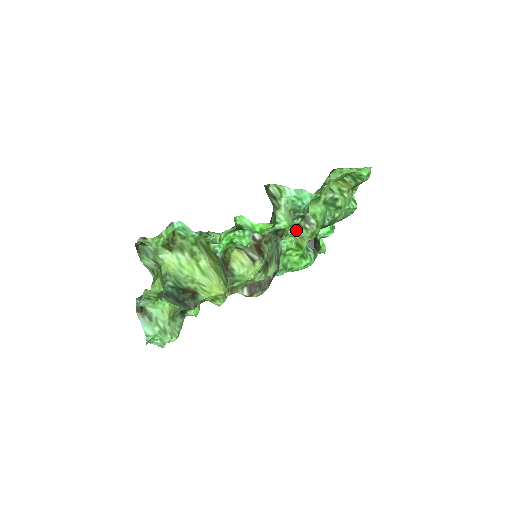
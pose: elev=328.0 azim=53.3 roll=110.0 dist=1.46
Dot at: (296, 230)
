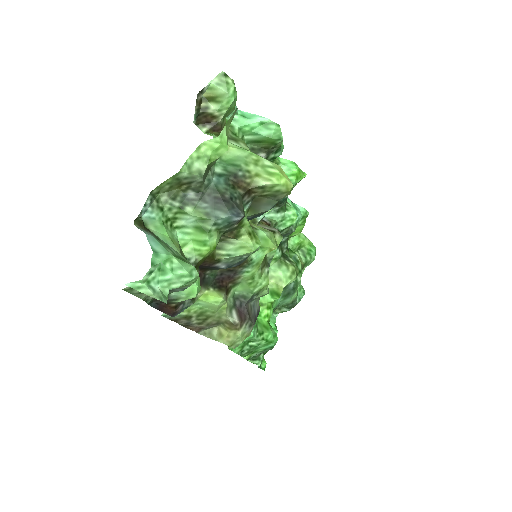
Dot at: (274, 269)
